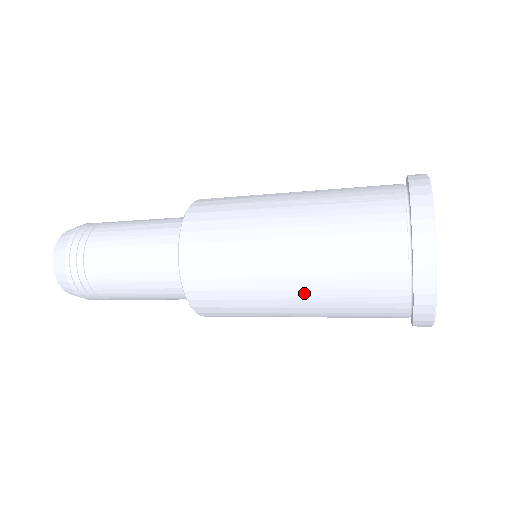
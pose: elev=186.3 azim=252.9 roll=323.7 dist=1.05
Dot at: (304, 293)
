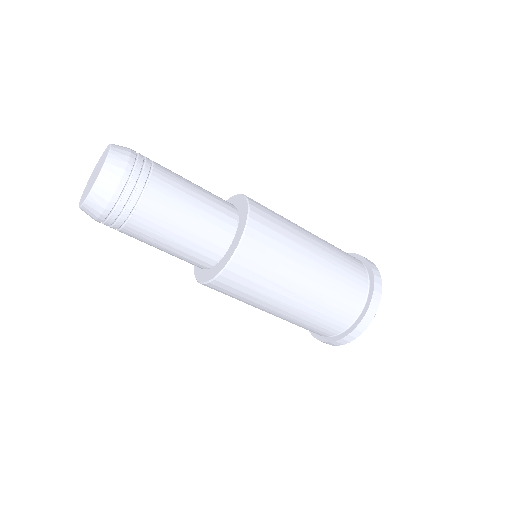
Dot at: (320, 267)
